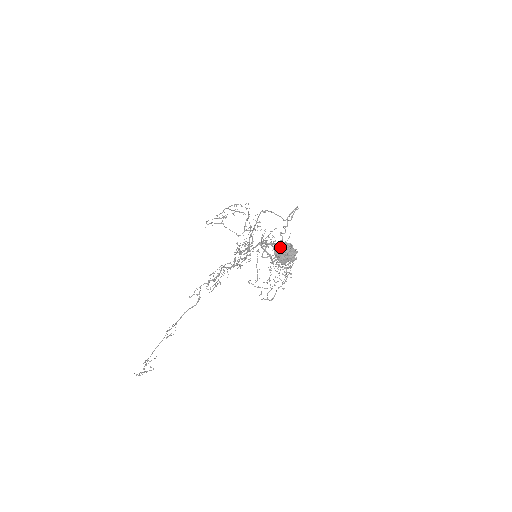
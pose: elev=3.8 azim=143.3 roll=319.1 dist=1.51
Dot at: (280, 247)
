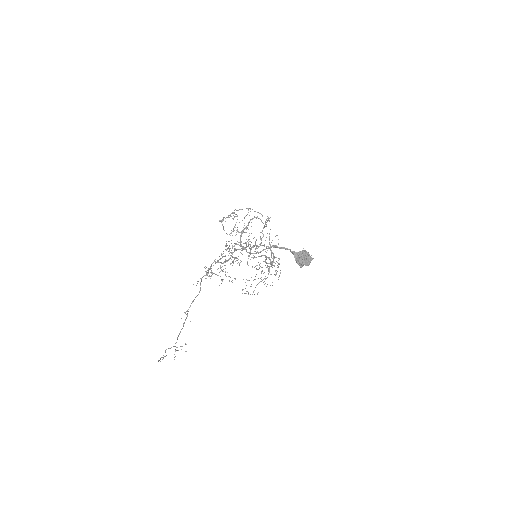
Dot at: (302, 253)
